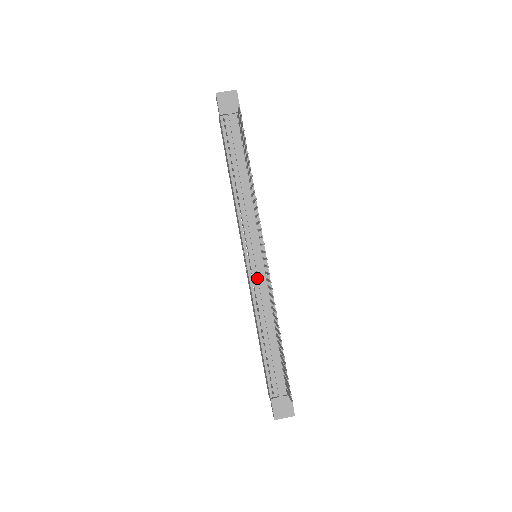
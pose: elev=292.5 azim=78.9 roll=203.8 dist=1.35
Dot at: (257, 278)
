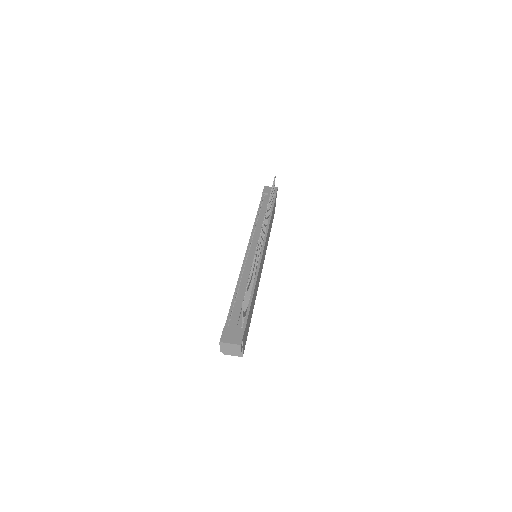
Dot at: (251, 258)
